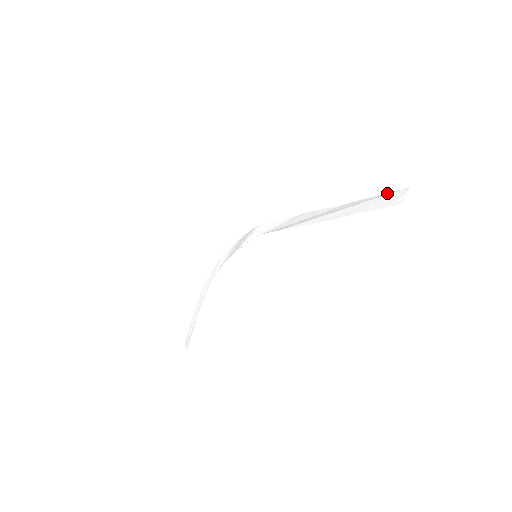
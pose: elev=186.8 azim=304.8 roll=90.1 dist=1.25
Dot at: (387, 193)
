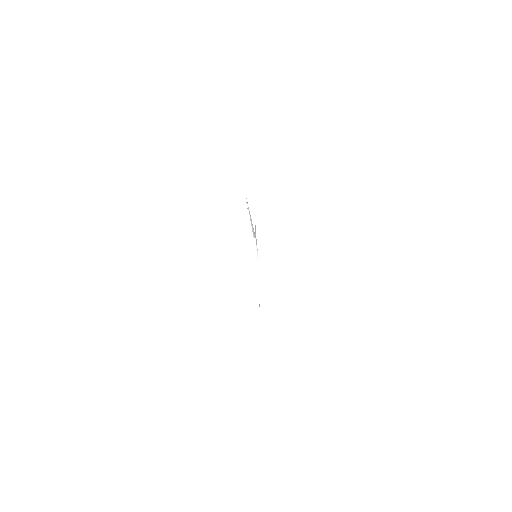
Dot at: occluded
